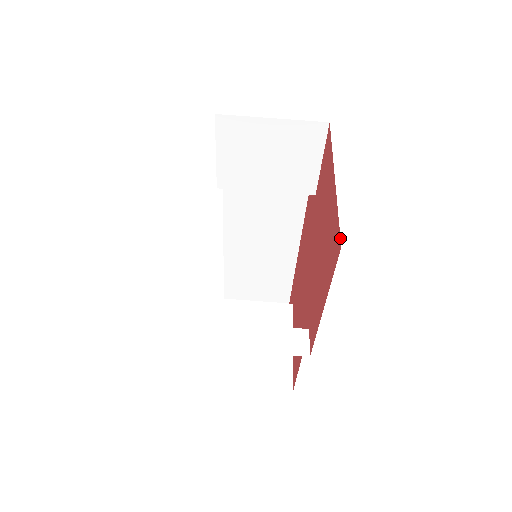
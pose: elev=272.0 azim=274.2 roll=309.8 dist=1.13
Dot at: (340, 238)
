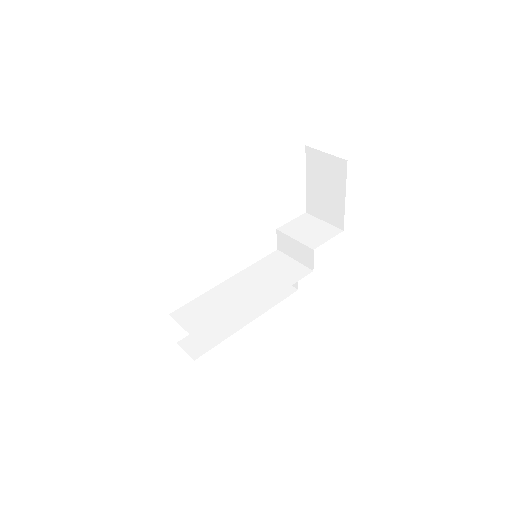
Dot at: occluded
